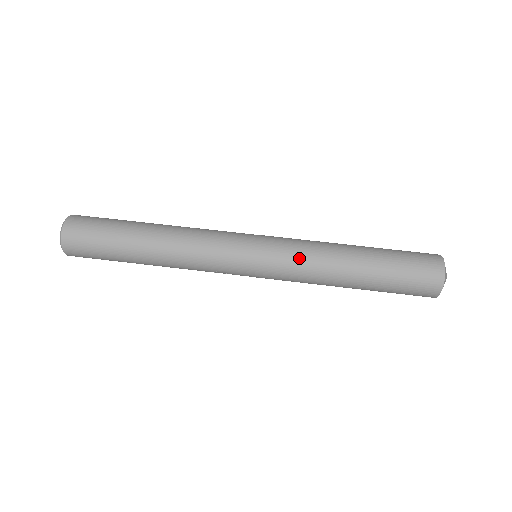
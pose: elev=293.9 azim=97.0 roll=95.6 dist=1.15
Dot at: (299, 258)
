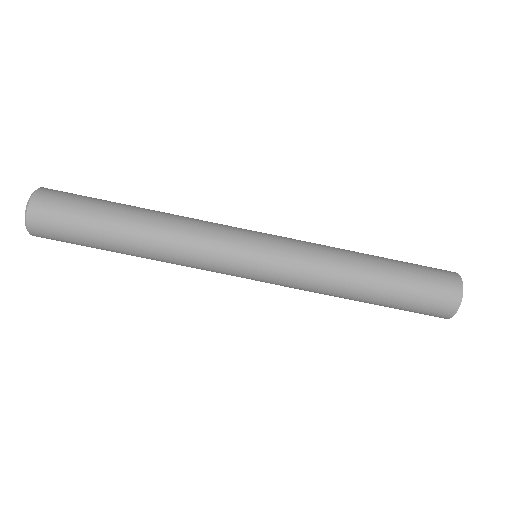
Dot at: (305, 272)
